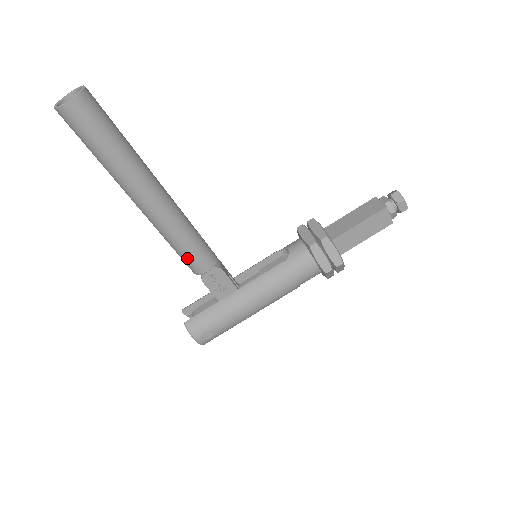
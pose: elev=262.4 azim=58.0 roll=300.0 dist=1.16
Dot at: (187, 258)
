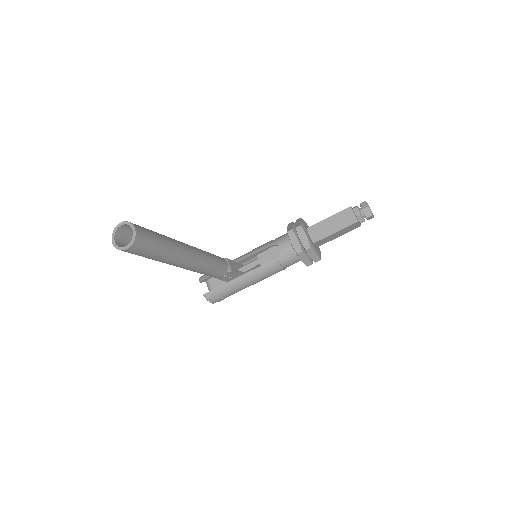
Dot at: (208, 275)
